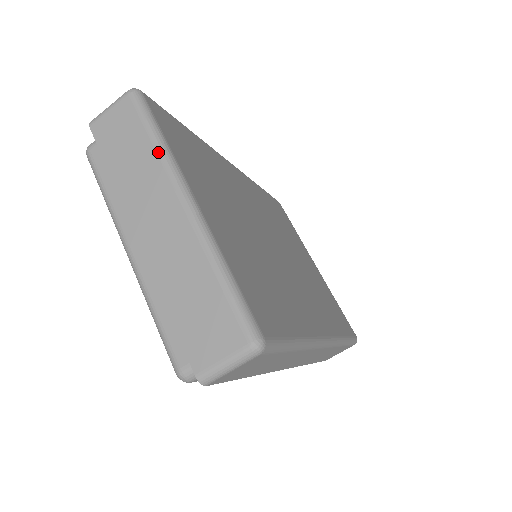
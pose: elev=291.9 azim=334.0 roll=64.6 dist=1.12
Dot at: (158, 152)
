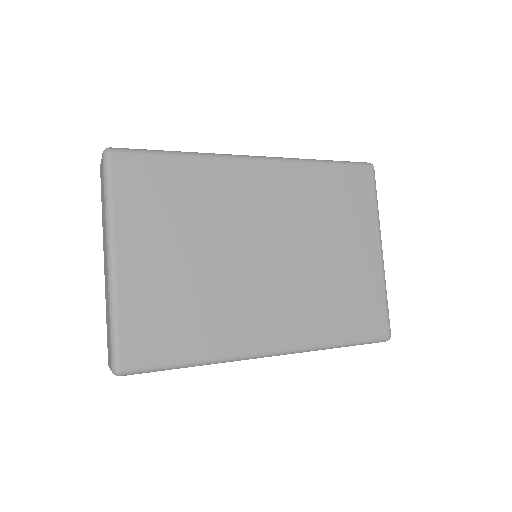
Dot at: (105, 213)
